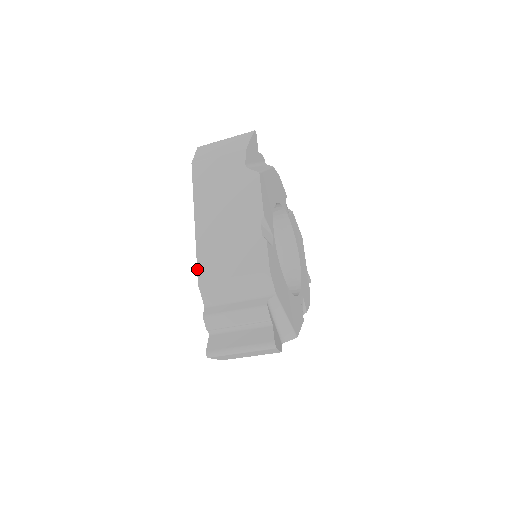
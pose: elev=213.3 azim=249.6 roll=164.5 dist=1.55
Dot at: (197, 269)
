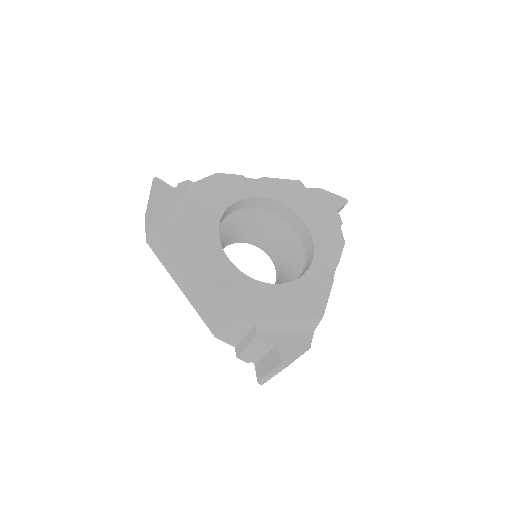
Dot at: occluded
